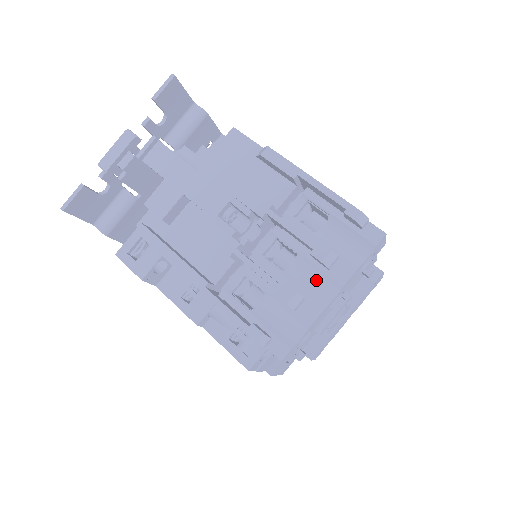
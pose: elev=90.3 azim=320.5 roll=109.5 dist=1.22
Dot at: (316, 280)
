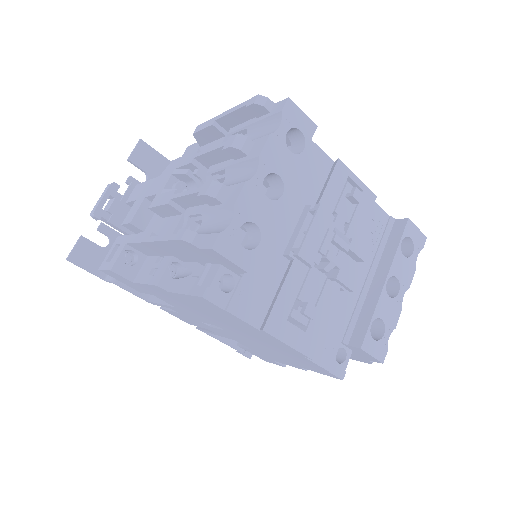
Dot at: (241, 174)
